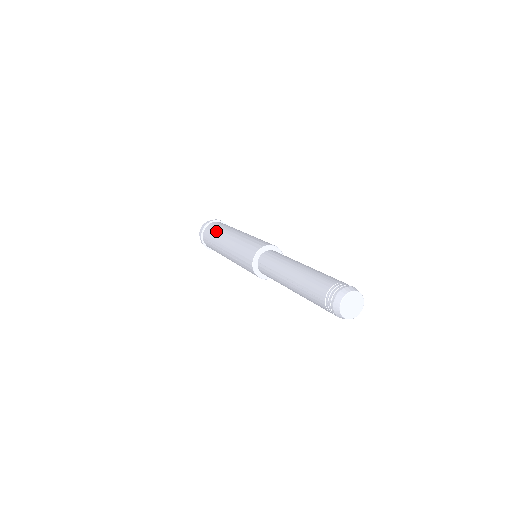
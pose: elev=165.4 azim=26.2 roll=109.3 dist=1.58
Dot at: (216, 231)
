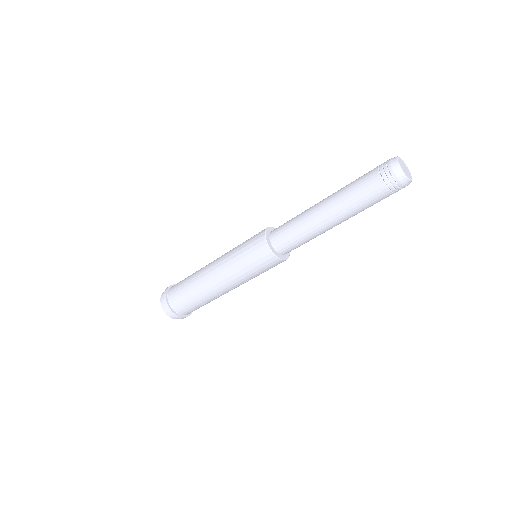
Dot at: occluded
